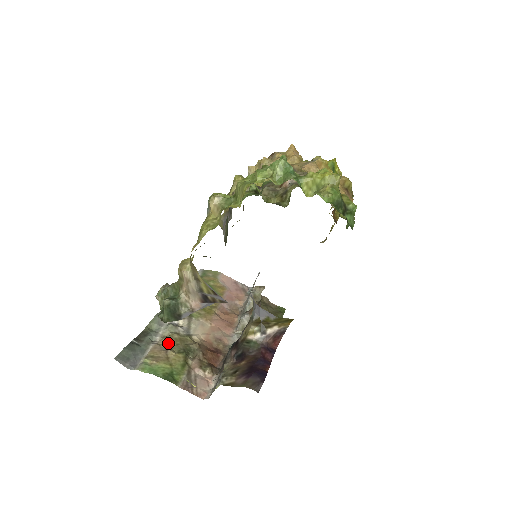
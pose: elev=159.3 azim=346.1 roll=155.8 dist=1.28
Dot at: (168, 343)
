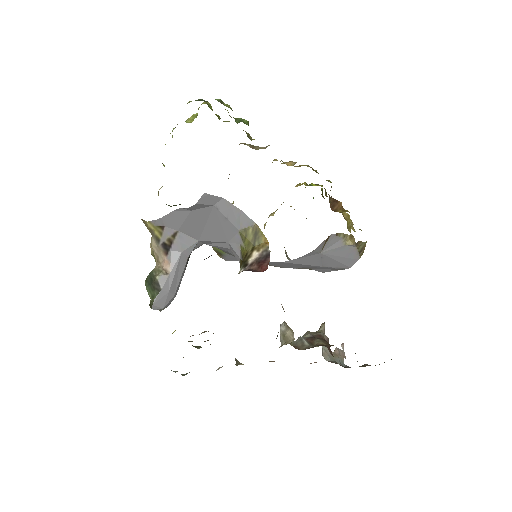
Dot at: (183, 357)
